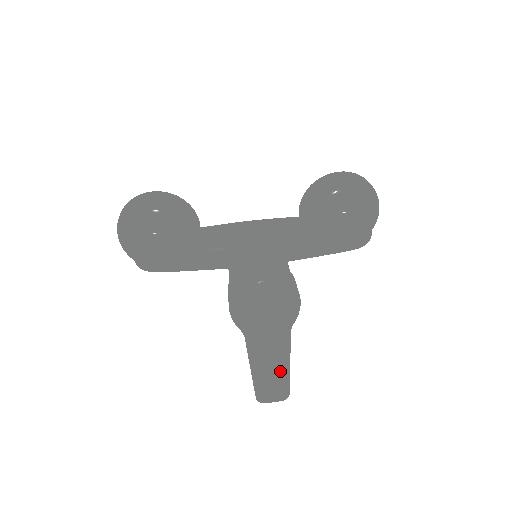
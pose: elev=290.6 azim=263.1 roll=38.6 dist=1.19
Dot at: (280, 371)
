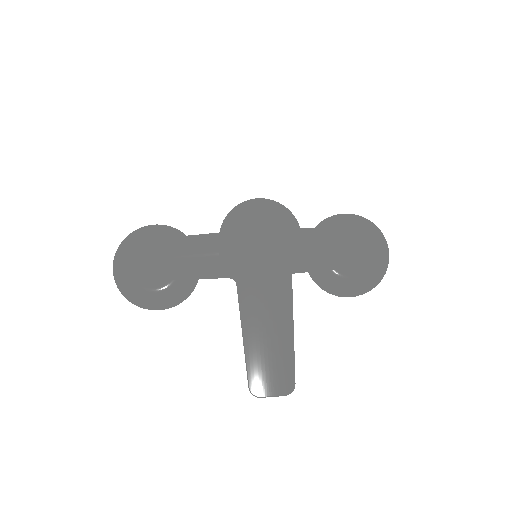
Dot at: (281, 336)
